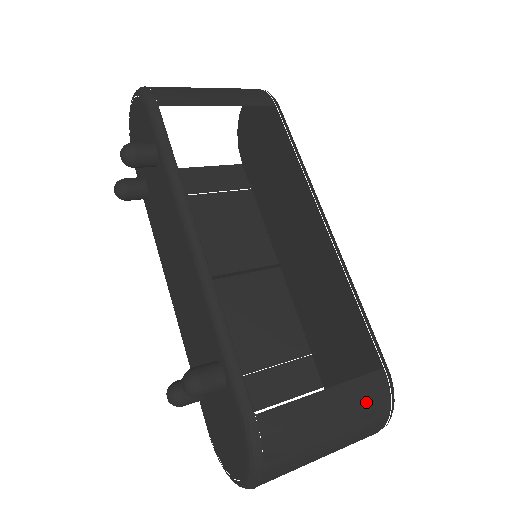
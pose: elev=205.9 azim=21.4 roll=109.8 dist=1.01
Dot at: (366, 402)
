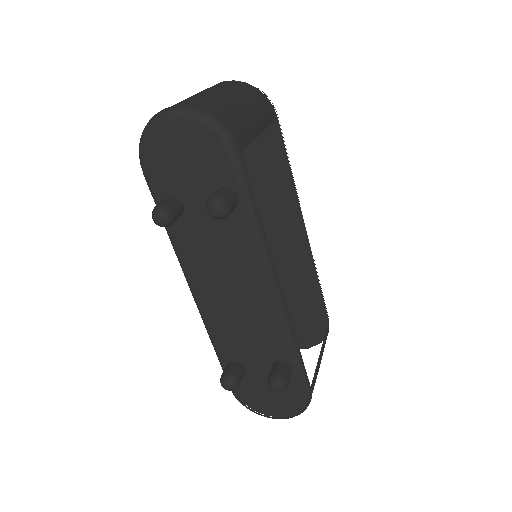
Dot at: occluded
